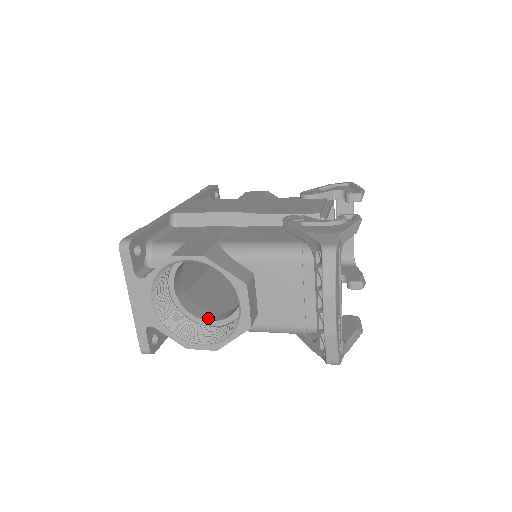
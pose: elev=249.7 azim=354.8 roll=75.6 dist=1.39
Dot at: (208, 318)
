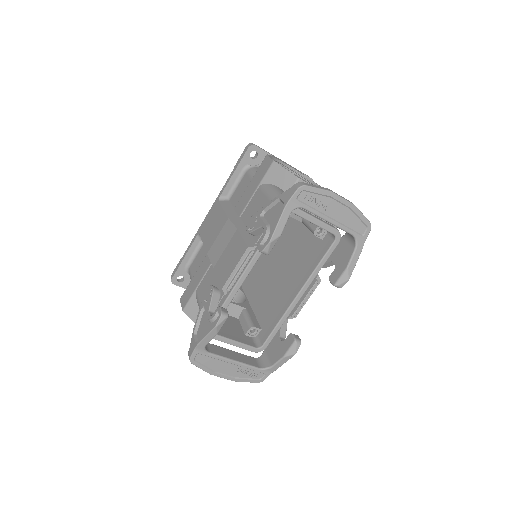
Dot at: (239, 301)
